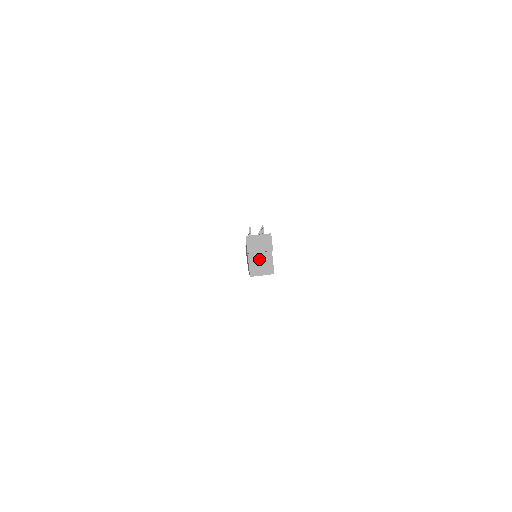
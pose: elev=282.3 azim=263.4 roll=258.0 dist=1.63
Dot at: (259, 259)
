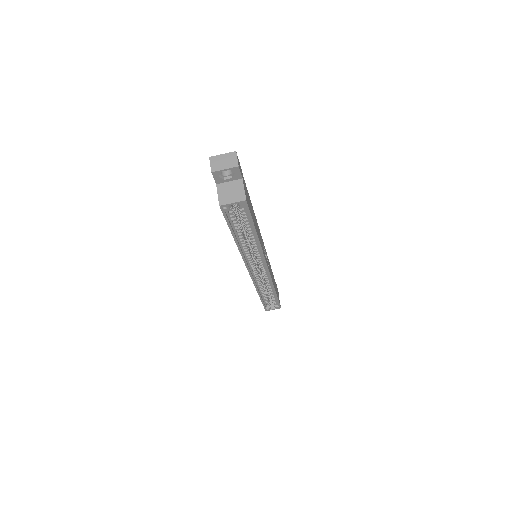
Dot at: (229, 188)
